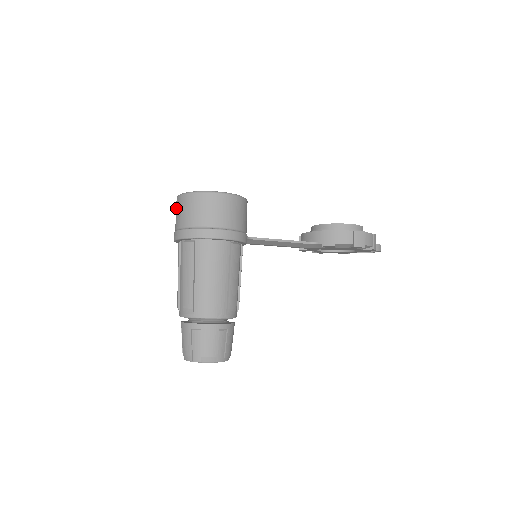
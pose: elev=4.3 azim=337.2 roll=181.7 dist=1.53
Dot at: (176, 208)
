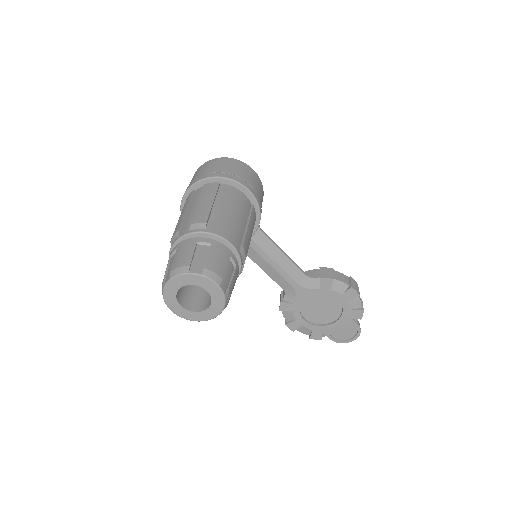
Dot at: (196, 172)
